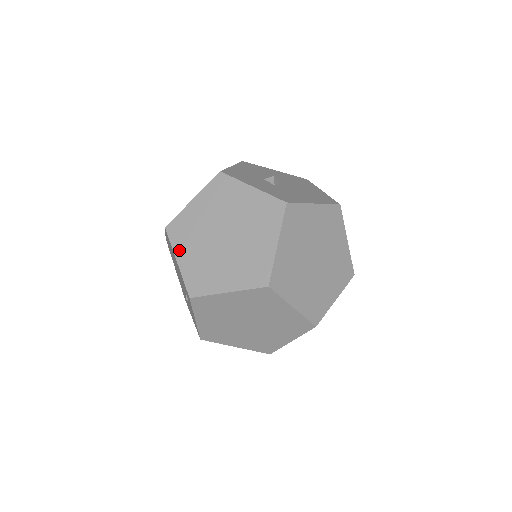
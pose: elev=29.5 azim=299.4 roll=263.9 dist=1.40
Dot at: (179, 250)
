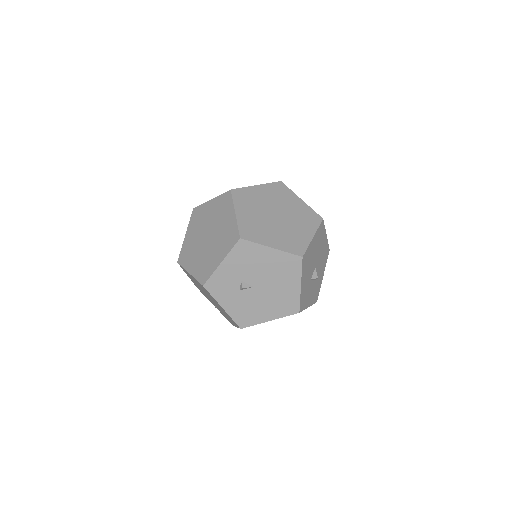
Dot at: occluded
